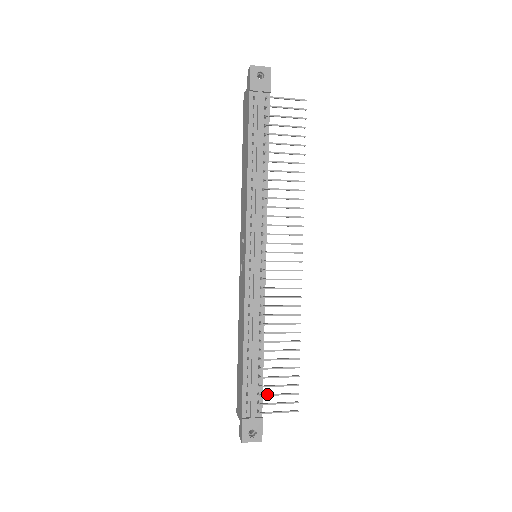
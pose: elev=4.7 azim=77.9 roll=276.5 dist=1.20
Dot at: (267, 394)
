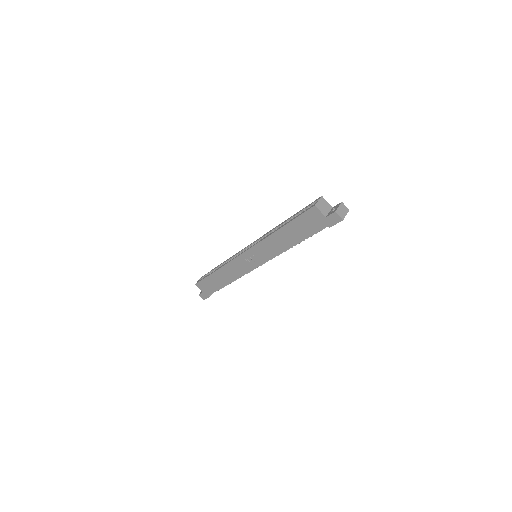
Dot at: occluded
